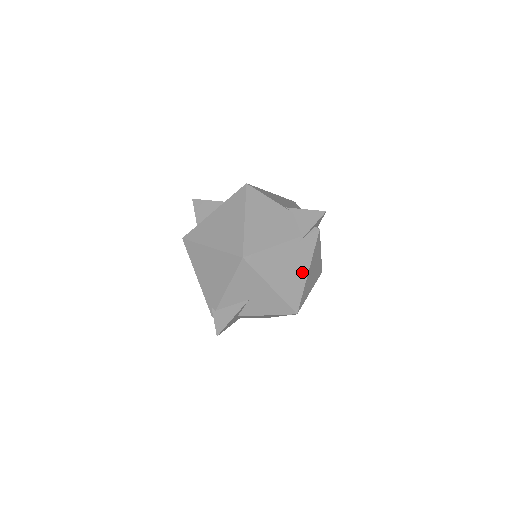
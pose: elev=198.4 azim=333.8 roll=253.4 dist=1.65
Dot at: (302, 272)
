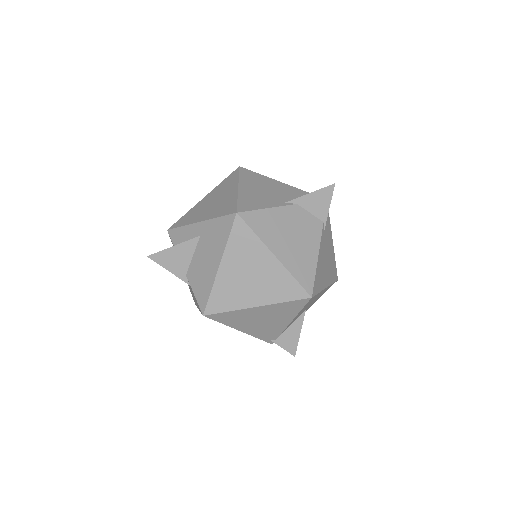
Dot at: (331, 248)
